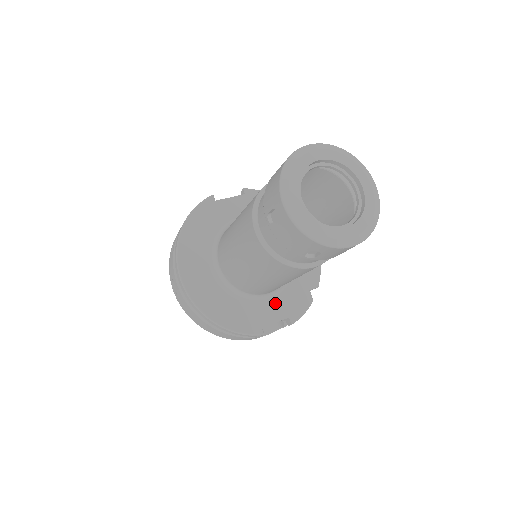
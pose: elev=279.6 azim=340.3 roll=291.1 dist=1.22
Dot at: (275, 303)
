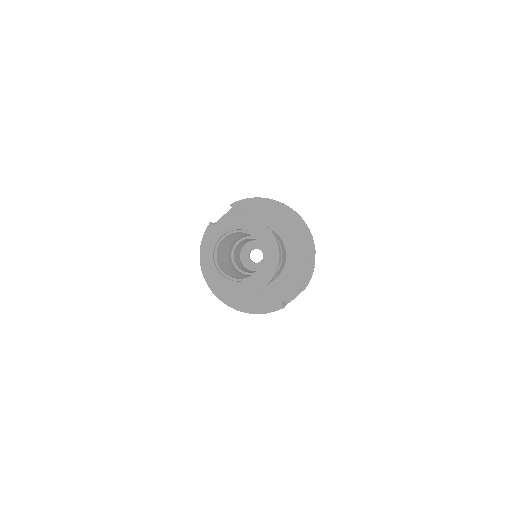
Dot at: (285, 281)
